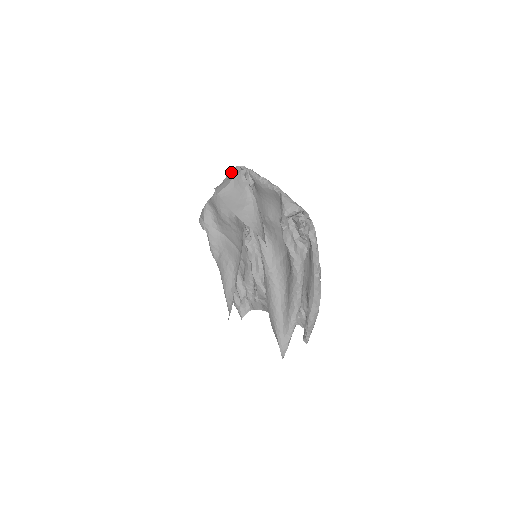
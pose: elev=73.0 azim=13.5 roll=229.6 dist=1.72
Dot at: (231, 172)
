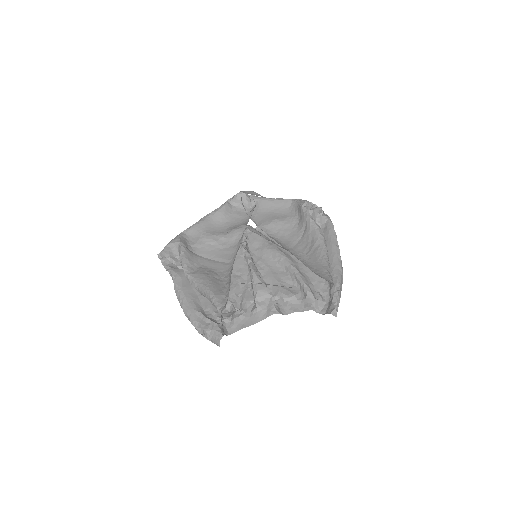
Dot at: (228, 202)
